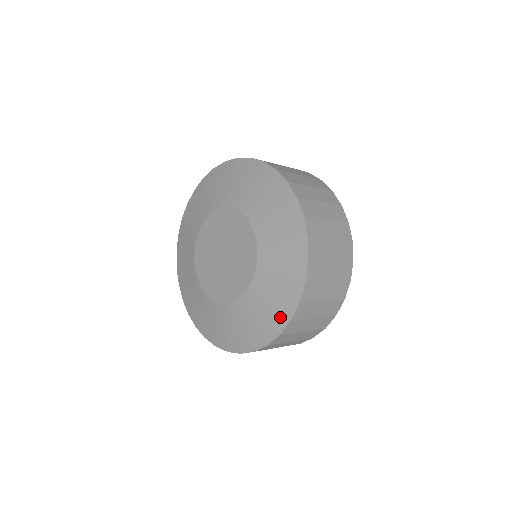
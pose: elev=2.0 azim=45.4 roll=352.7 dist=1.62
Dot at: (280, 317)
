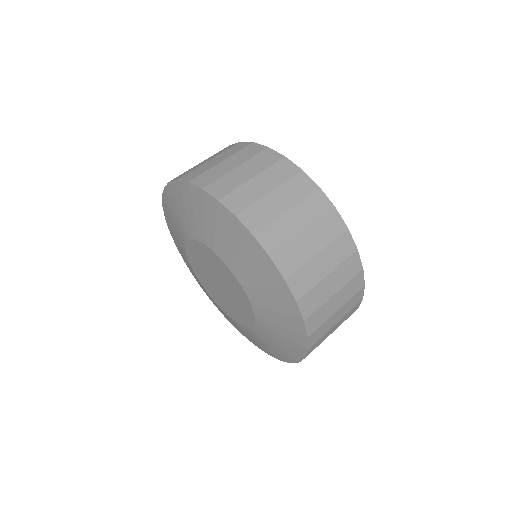
Dot at: (297, 346)
